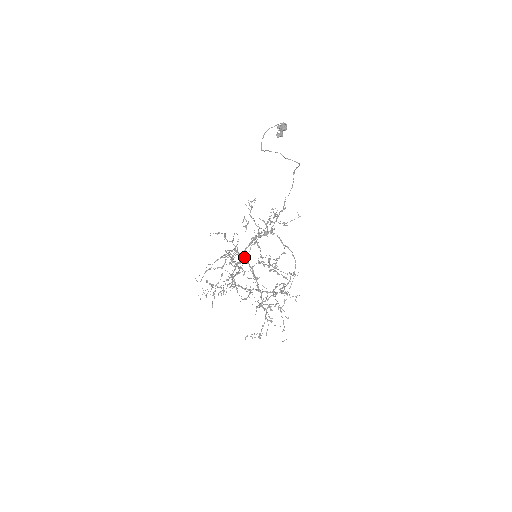
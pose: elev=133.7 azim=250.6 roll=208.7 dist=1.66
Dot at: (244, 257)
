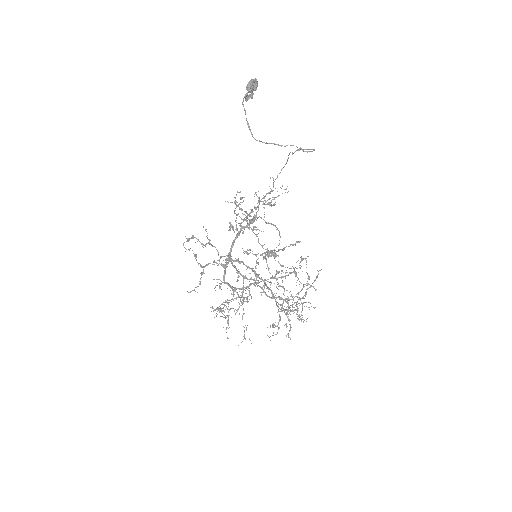
Dot at: (236, 259)
